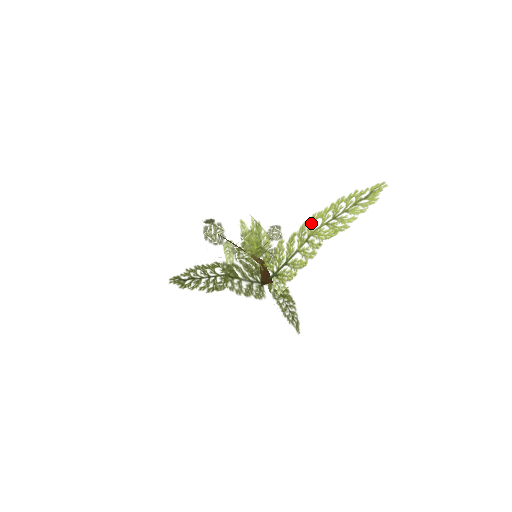
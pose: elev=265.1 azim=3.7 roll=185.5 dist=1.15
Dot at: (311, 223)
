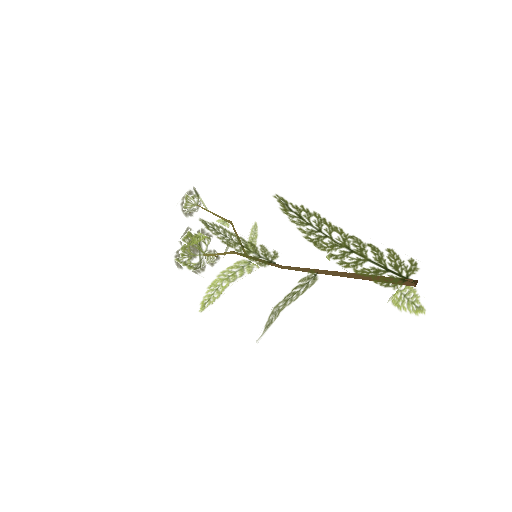
Dot at: occluded
